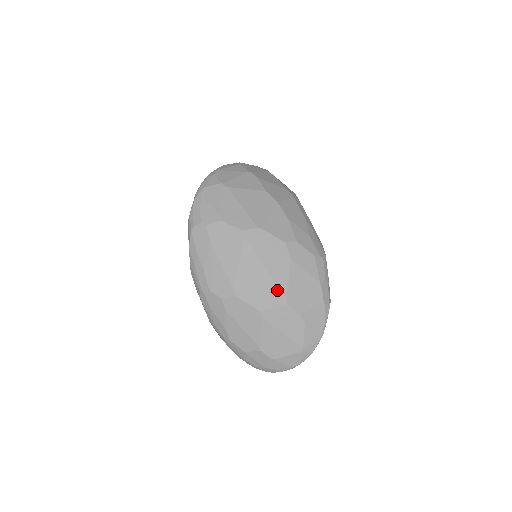
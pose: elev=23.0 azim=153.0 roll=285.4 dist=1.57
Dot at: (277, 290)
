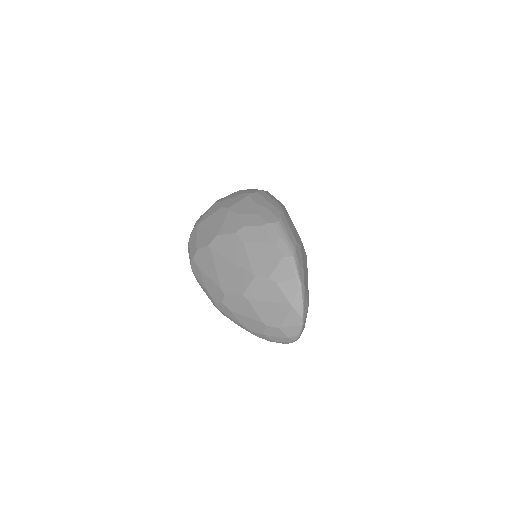
Dot at: (244, 271)
